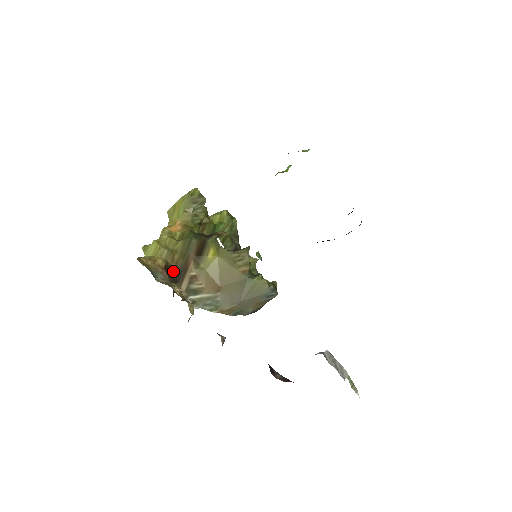
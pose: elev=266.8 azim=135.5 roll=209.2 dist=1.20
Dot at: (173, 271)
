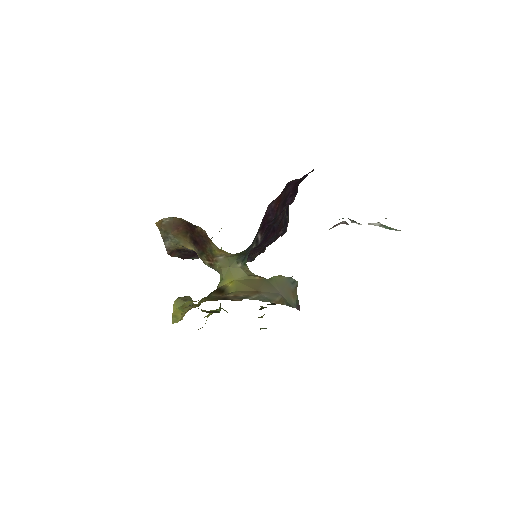
Dot at: occluded
